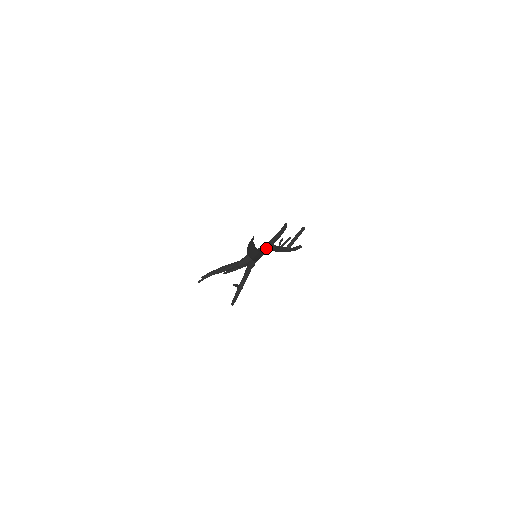
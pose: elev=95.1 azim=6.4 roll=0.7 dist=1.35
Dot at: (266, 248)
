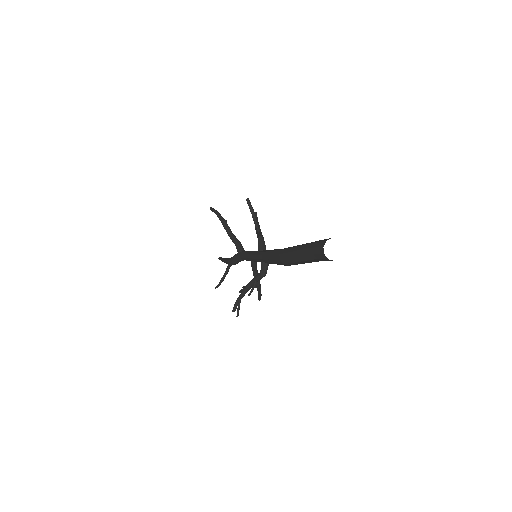
Dot at: (262, 244)
